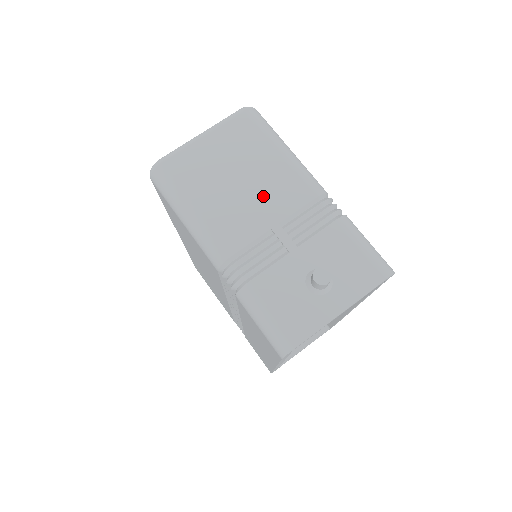
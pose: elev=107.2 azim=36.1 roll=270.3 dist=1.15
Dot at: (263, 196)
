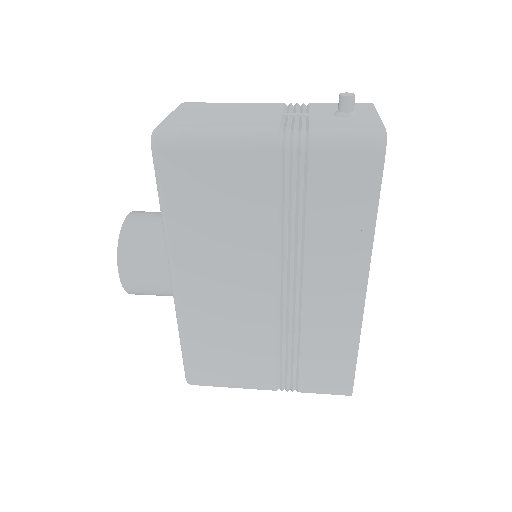
Dot at: (254, 112)
